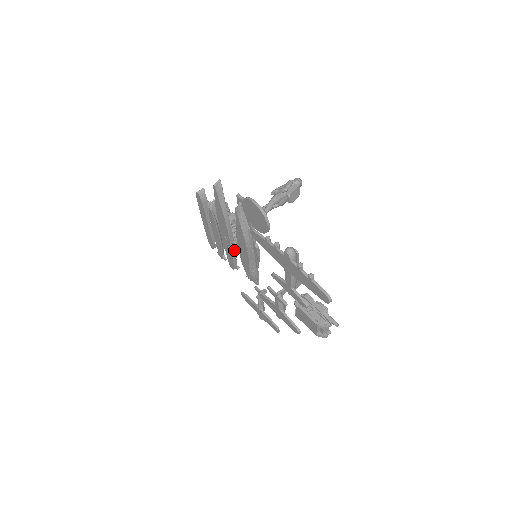
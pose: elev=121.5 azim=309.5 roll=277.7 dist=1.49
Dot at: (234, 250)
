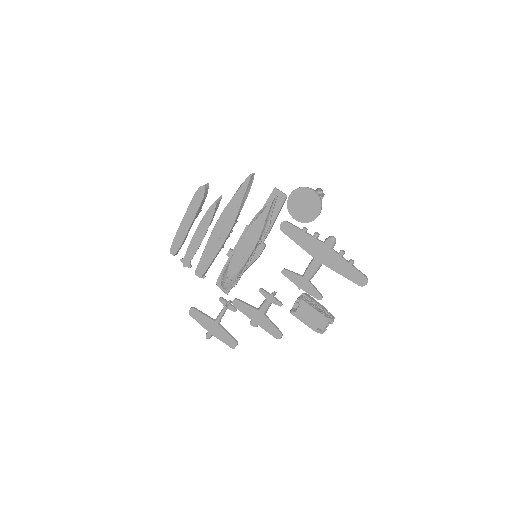
Dot at: (218, 253)
